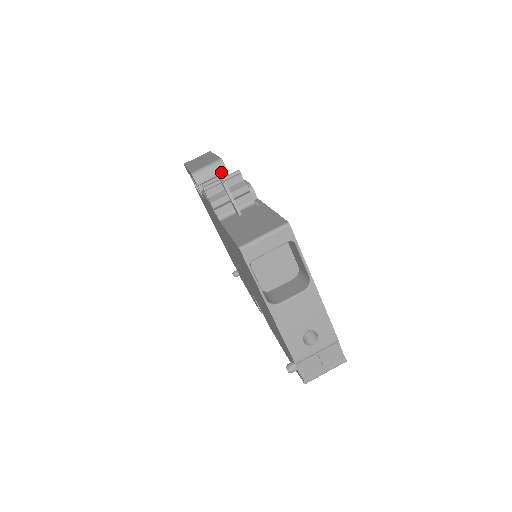
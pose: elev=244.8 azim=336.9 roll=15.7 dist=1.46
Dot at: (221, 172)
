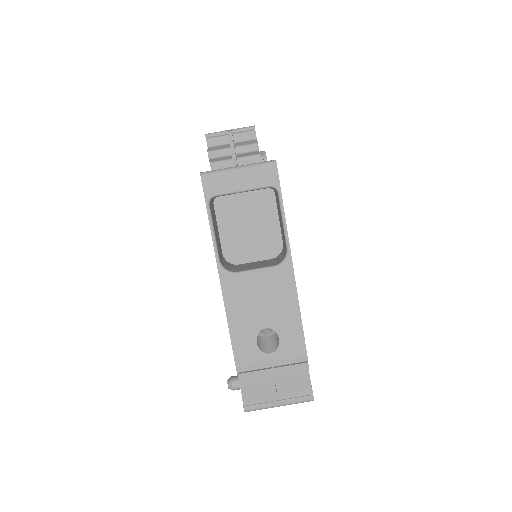
Dot at: occluded
